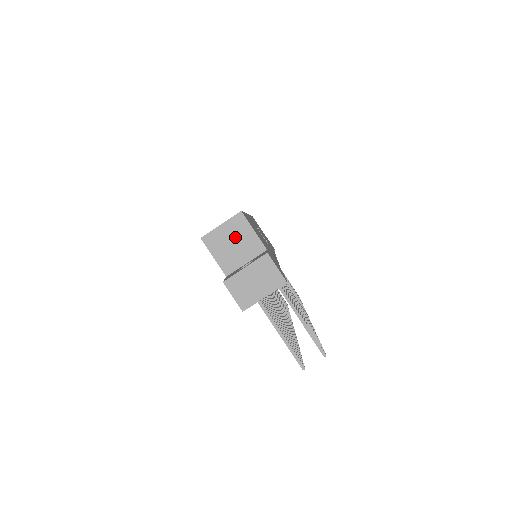
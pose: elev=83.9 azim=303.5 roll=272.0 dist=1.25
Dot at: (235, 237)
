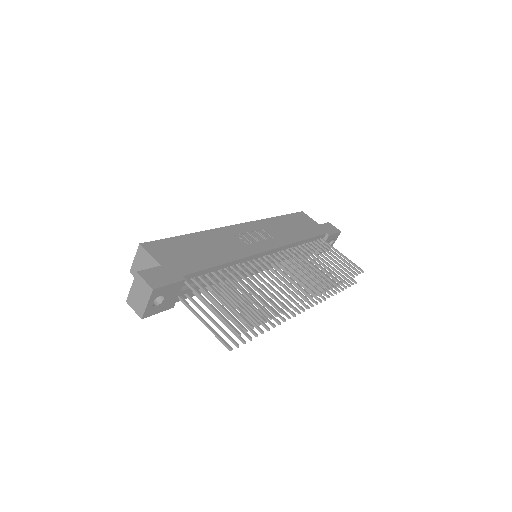
Dot at: (143, 264)
